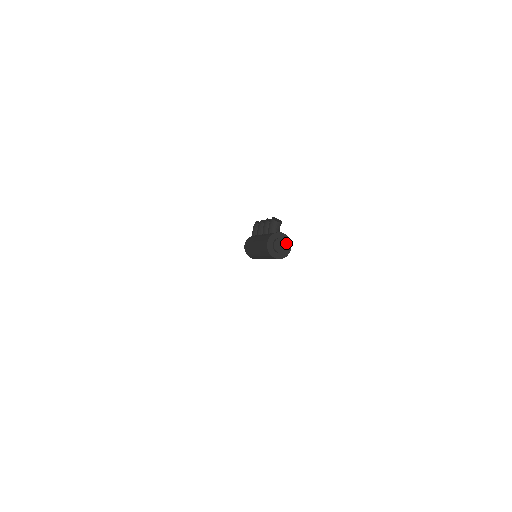
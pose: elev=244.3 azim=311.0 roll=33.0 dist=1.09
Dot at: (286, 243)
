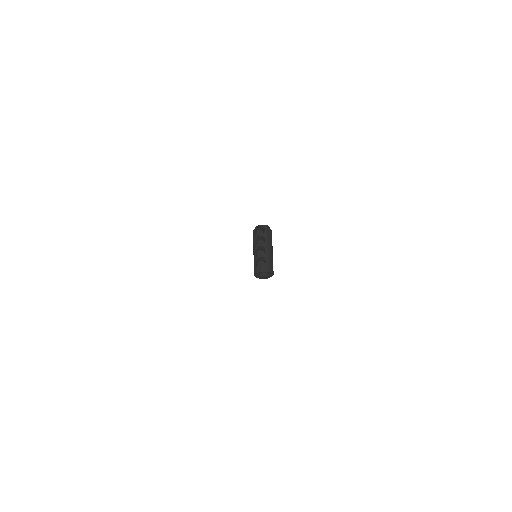
Dot at: (268, 276)
